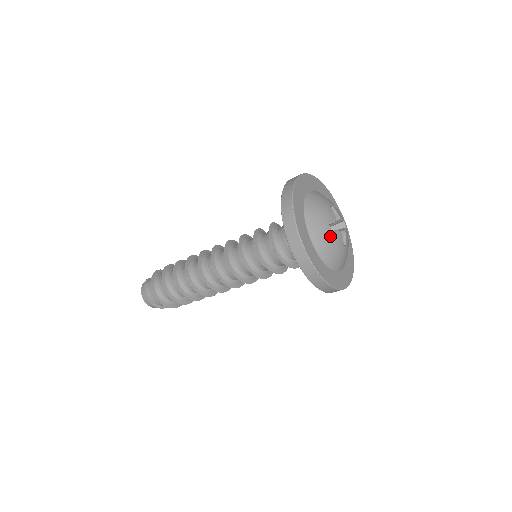
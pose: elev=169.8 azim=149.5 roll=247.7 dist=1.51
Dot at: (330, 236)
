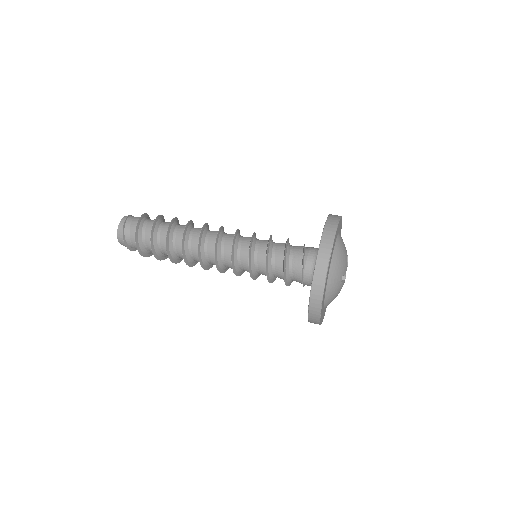
Dot at: (339, 286)
